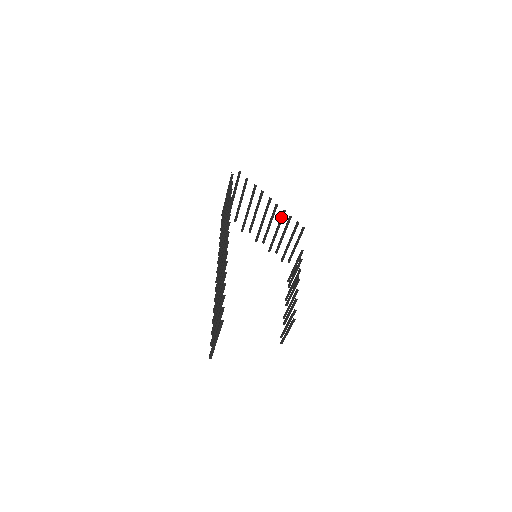
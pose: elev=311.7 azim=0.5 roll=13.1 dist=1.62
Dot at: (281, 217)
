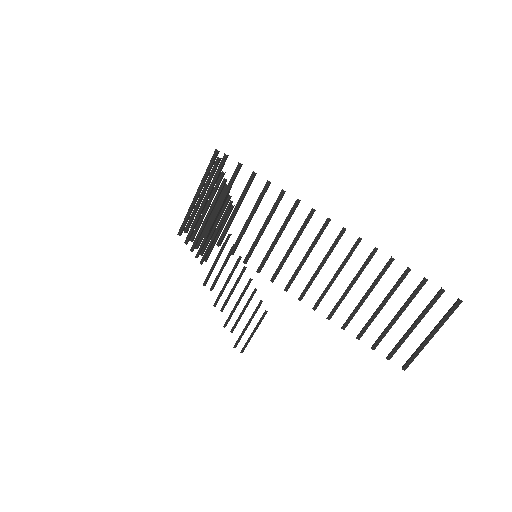
Dot at: (224, 202)
